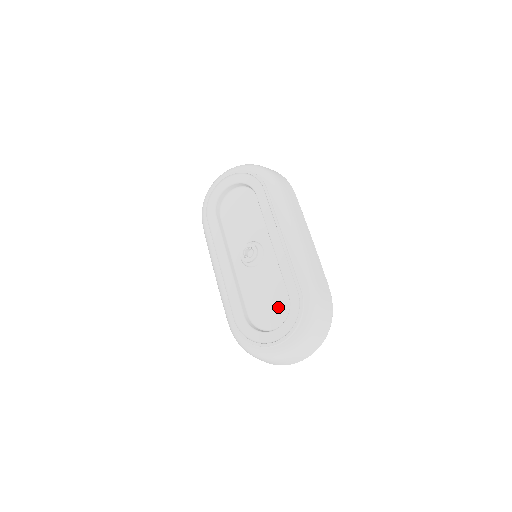
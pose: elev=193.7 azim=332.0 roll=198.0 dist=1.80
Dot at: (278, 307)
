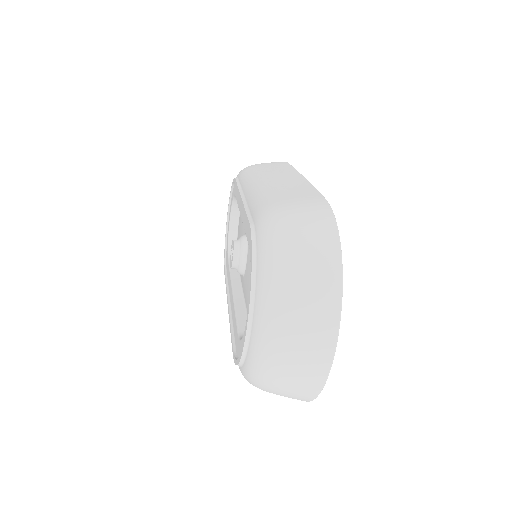
Dot at: occluded
